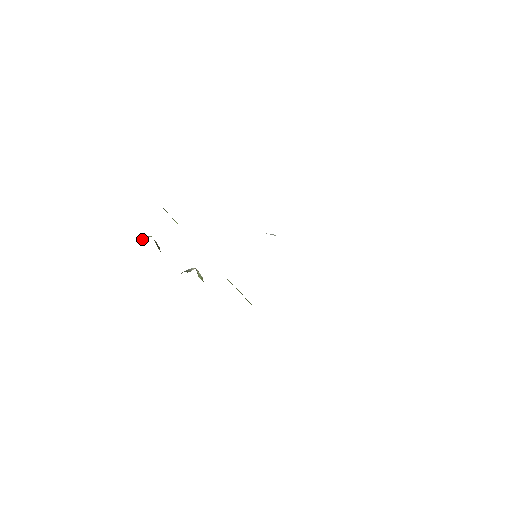
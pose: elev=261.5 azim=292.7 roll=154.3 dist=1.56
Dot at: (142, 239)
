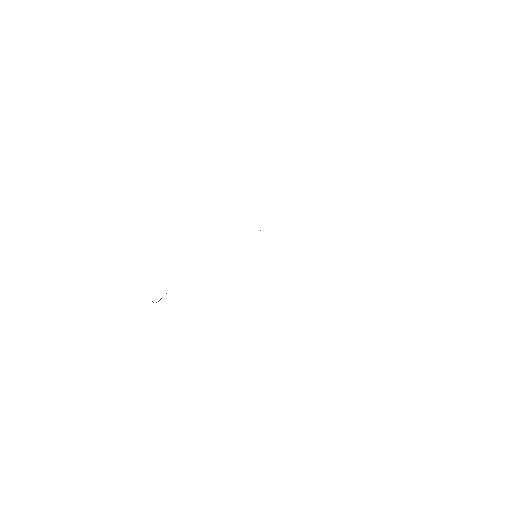
Dot at: occluded
